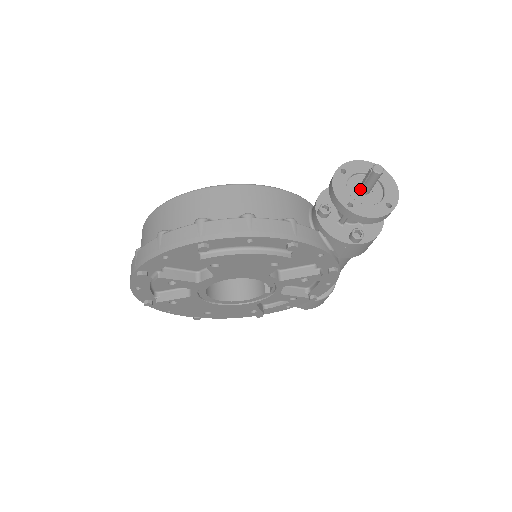
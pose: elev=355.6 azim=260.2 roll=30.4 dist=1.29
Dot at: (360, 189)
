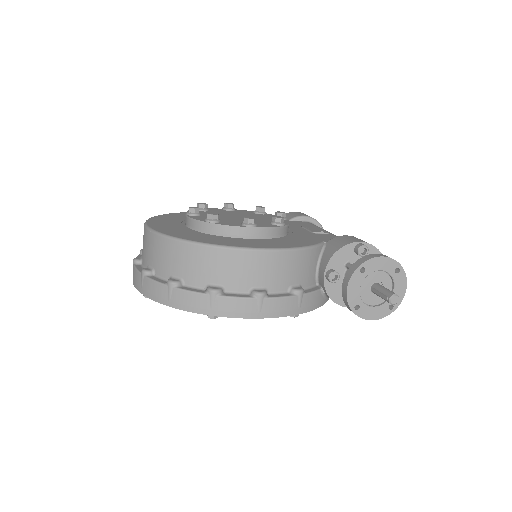
Dot at: (372, 289)
